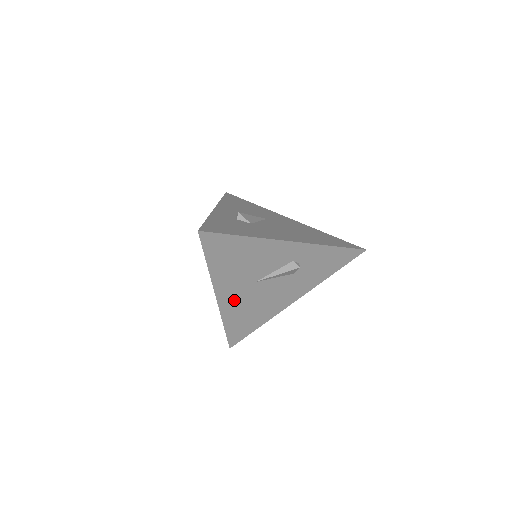
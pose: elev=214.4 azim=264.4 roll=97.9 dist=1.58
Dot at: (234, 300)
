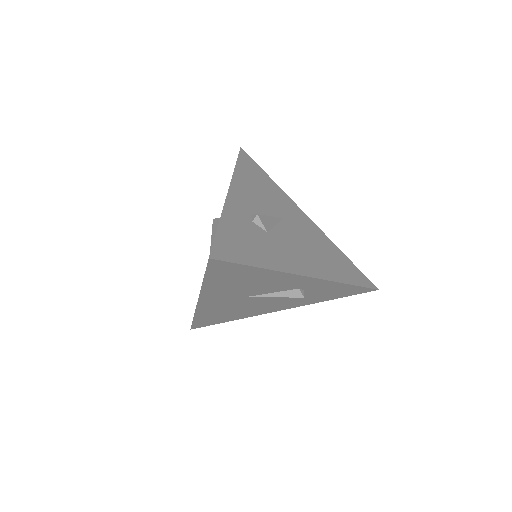
Dot at: (216, 304)
